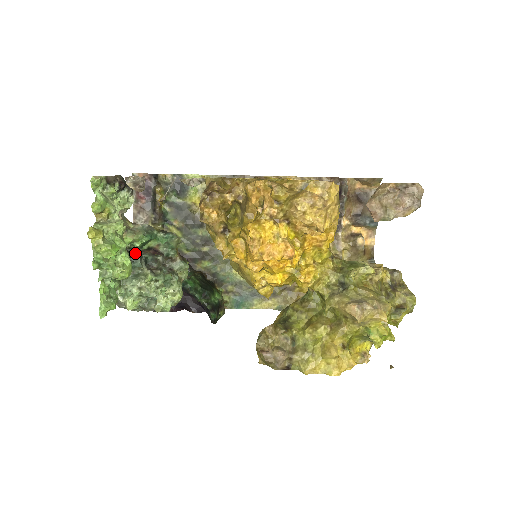
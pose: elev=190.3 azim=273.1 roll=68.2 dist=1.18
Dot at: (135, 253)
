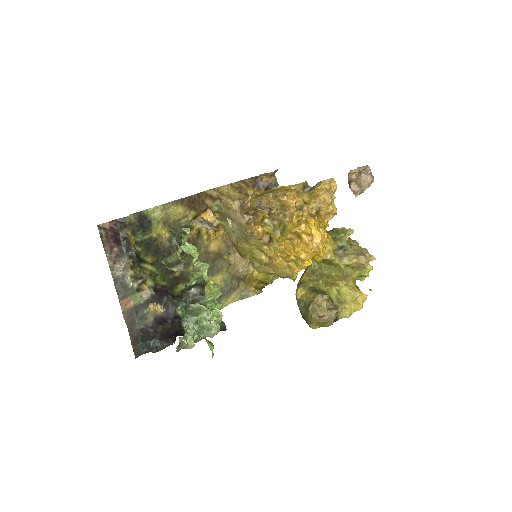
Dot at: (182, 293)
